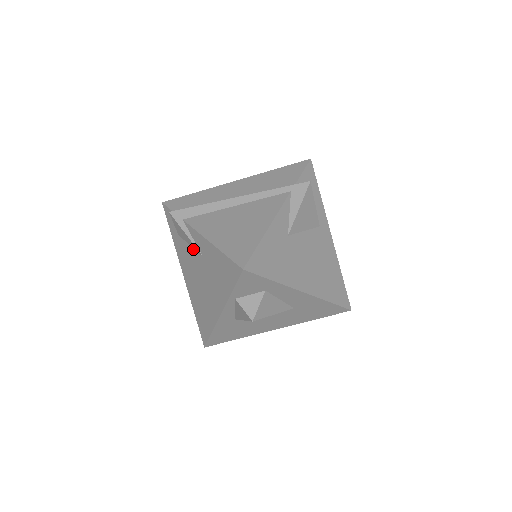
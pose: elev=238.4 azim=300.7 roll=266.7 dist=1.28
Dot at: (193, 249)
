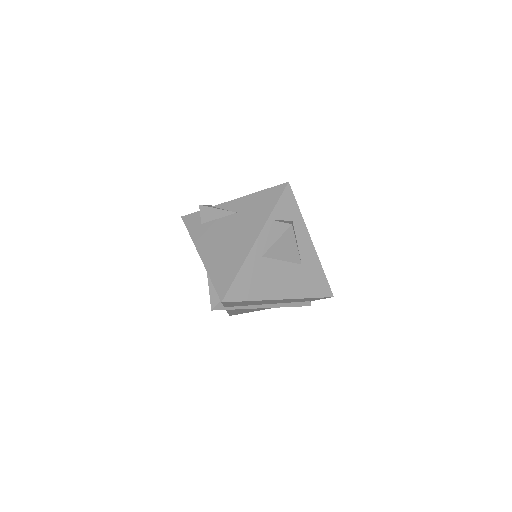
Dot at: (223, 218)
